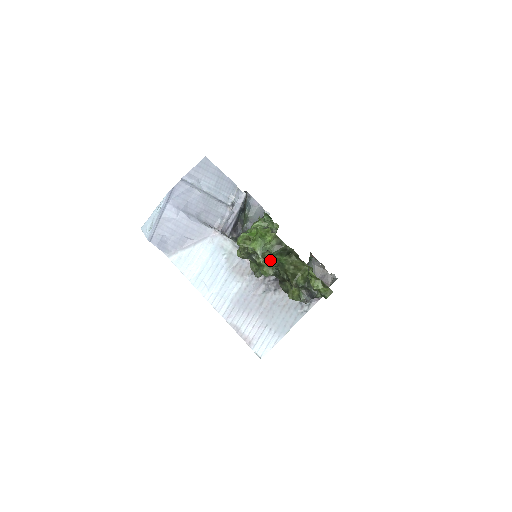
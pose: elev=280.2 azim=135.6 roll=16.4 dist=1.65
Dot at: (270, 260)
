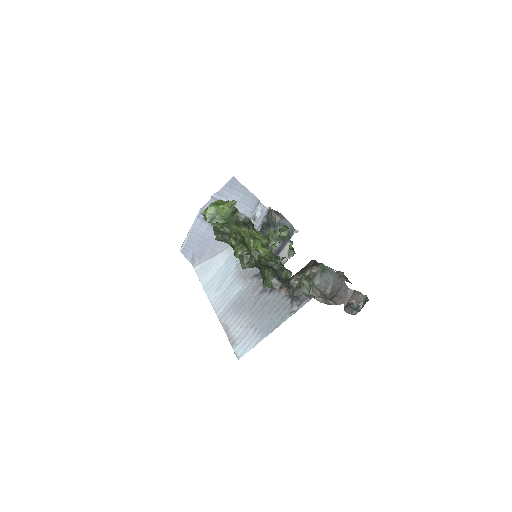
Dot at: (235, 236)
